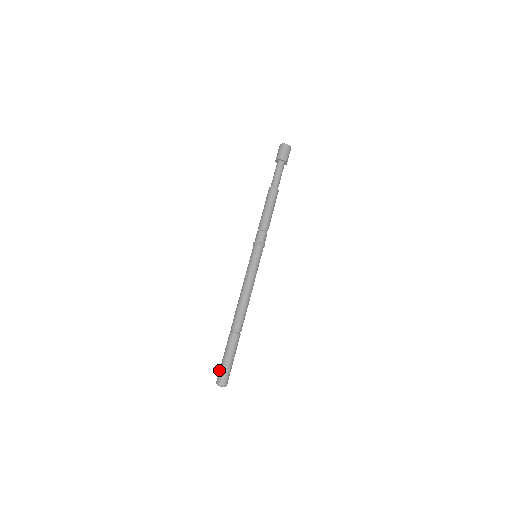
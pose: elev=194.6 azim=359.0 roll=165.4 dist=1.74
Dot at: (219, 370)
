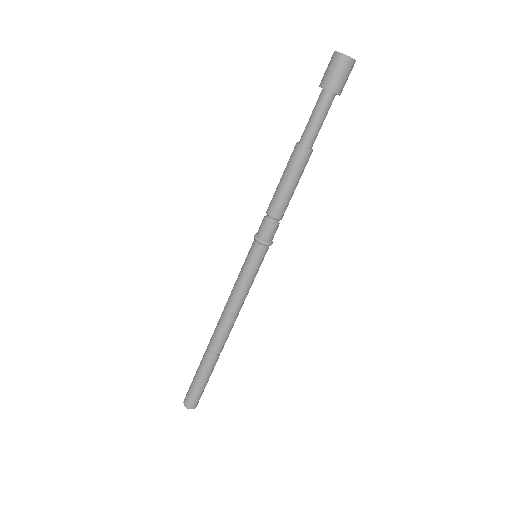
Dot at: occluded
